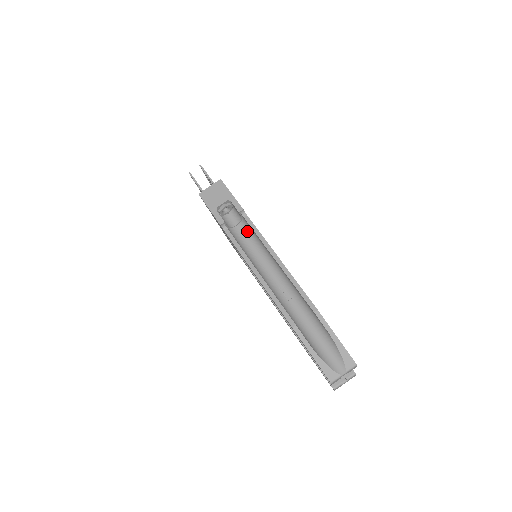
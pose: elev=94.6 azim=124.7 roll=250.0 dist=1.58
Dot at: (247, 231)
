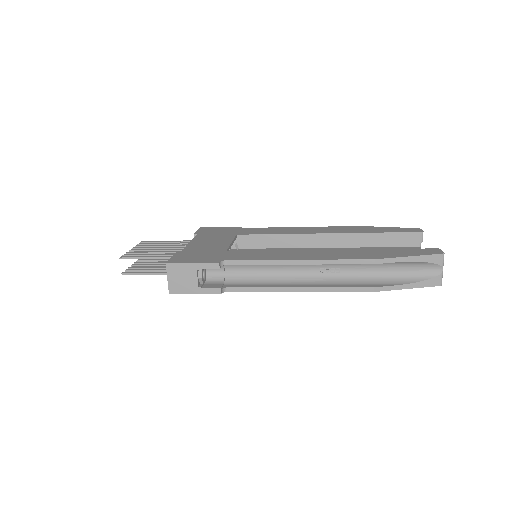
Dot at: (239, 266)
